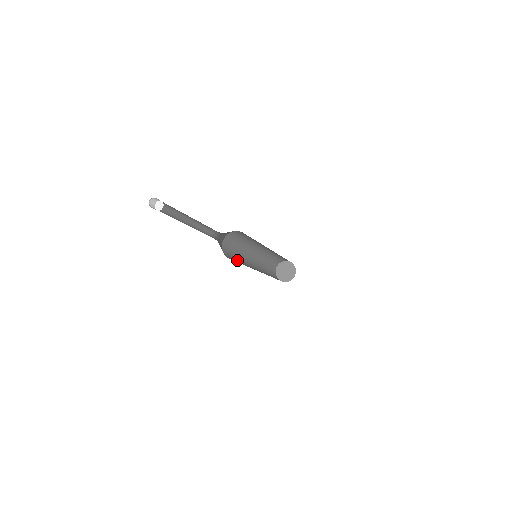
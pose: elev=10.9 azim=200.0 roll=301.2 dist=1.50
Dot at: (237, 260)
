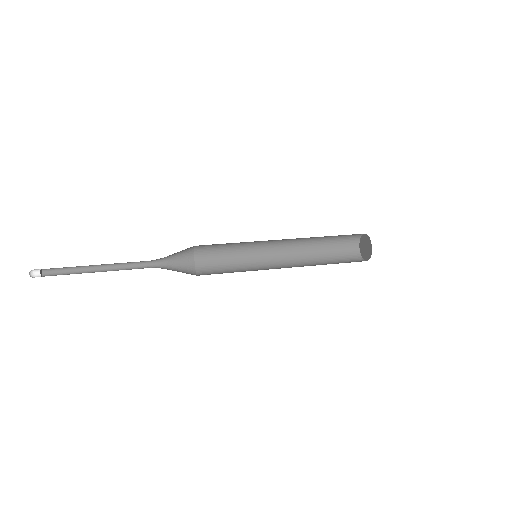
Dot at: (229, 265)
